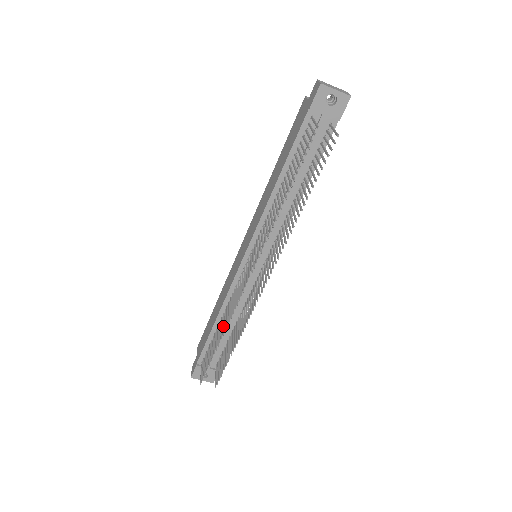
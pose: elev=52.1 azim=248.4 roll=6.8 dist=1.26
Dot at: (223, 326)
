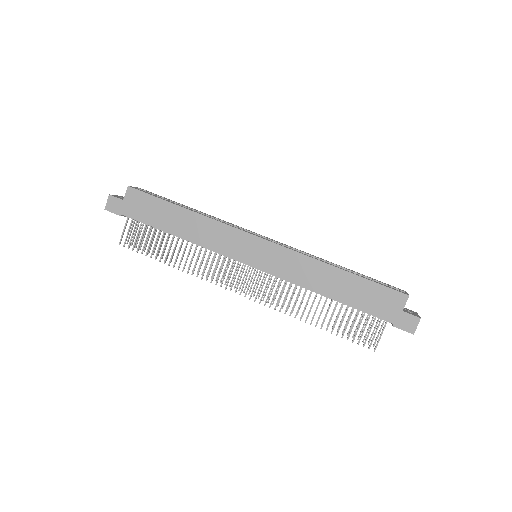
Dot at: occluded
